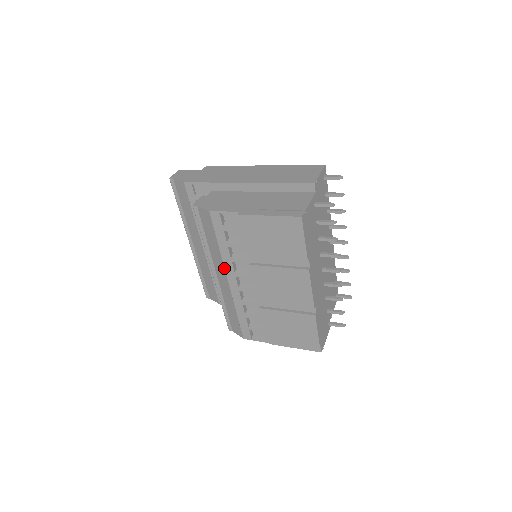
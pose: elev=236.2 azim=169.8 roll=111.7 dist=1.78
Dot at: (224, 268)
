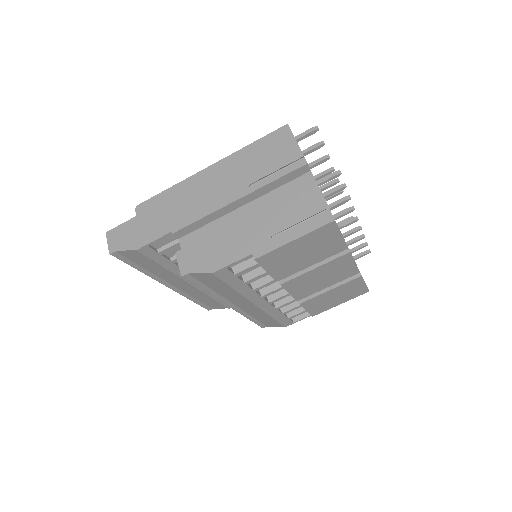
Dot at: (247, 300)
